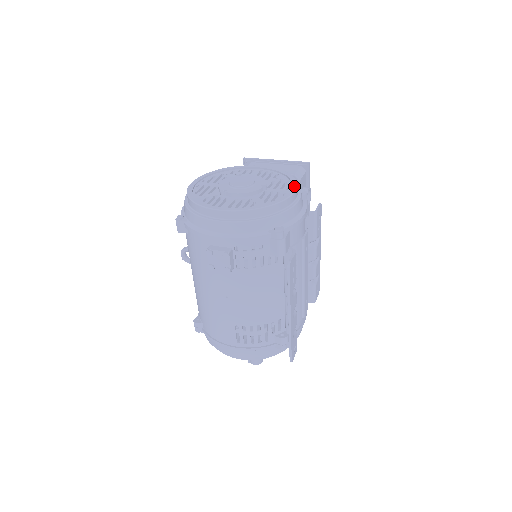
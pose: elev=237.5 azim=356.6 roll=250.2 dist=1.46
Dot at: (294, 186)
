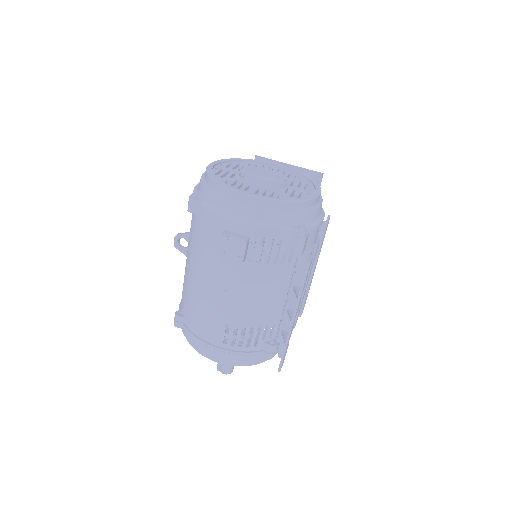
Dot at: (318, 189)
